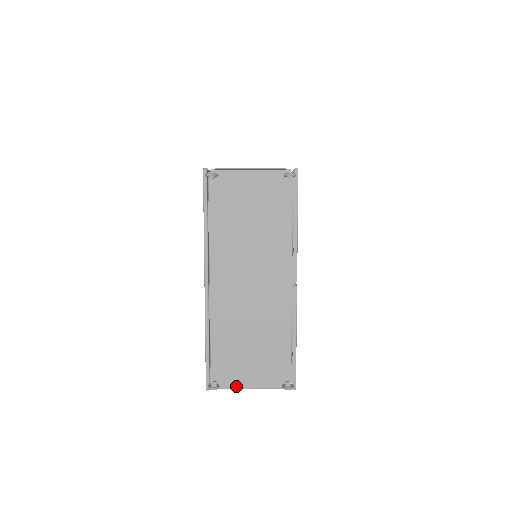
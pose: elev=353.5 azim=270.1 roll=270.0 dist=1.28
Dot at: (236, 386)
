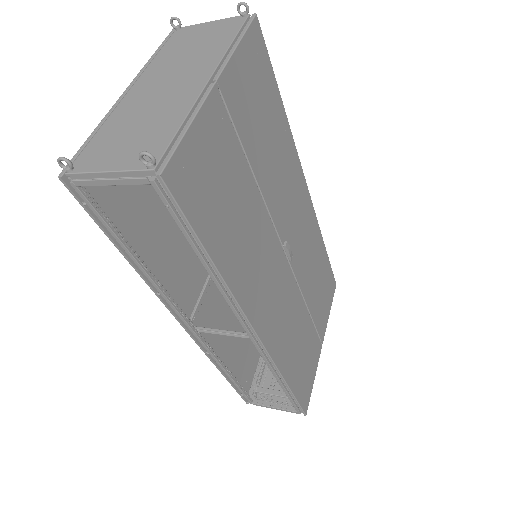
Dot at: (92, 171)
